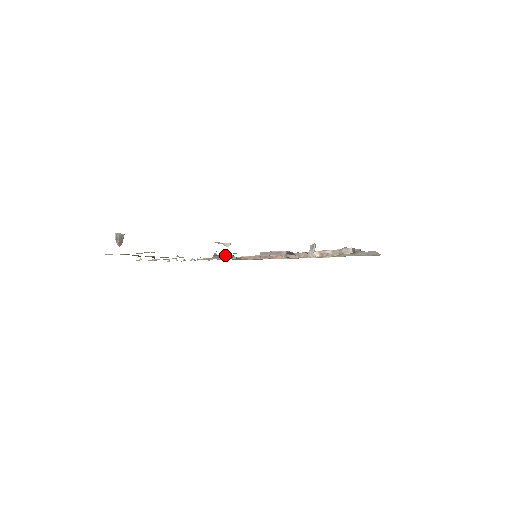
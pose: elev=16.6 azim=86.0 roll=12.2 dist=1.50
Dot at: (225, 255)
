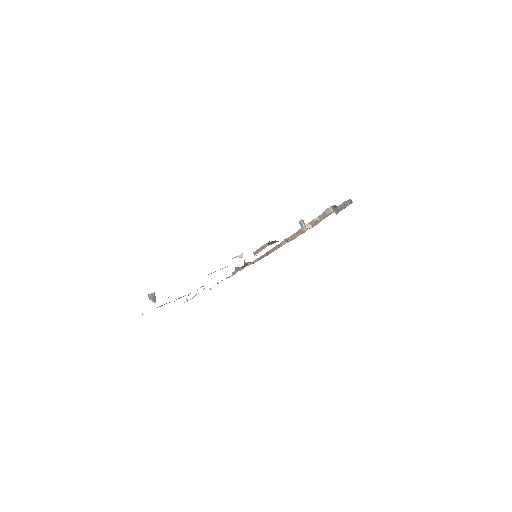
Dot at: occluded
